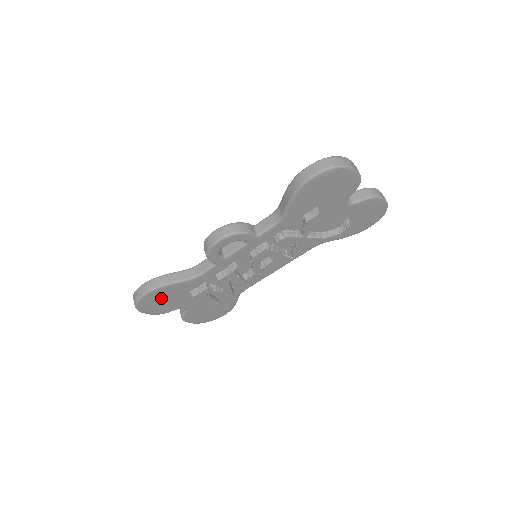
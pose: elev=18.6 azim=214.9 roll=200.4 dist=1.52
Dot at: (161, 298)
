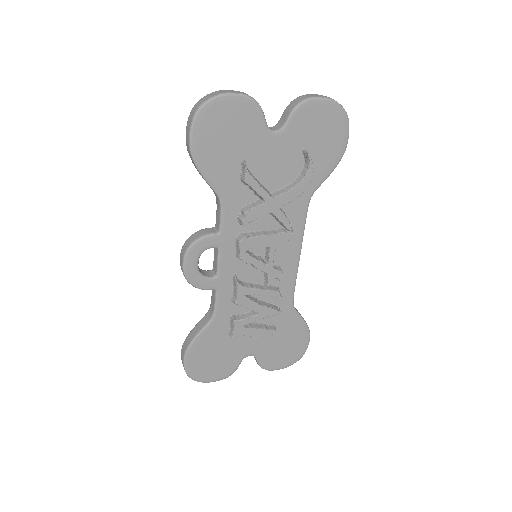
Dot at: (207, 357)
